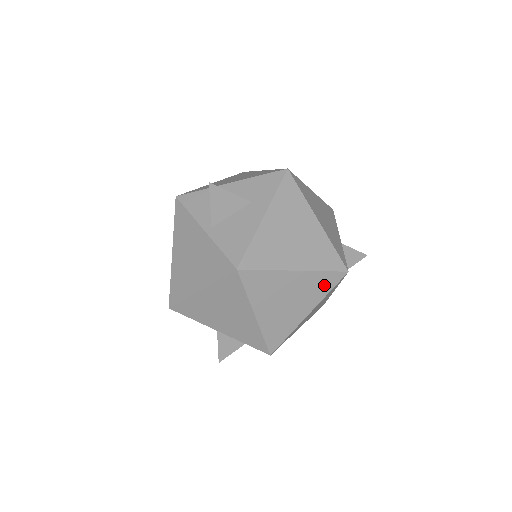
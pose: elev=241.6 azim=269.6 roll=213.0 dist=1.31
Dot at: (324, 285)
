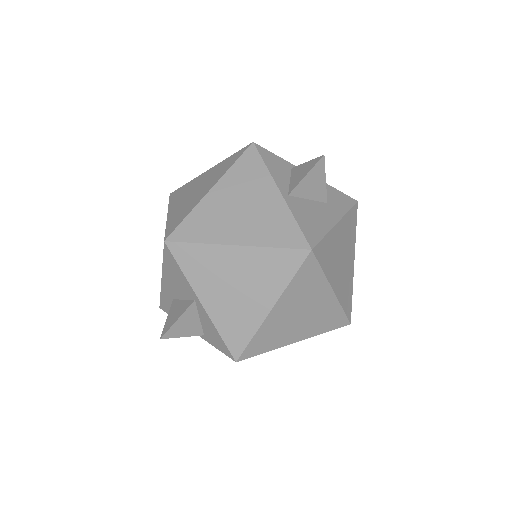
Dot at: (330, 322)
